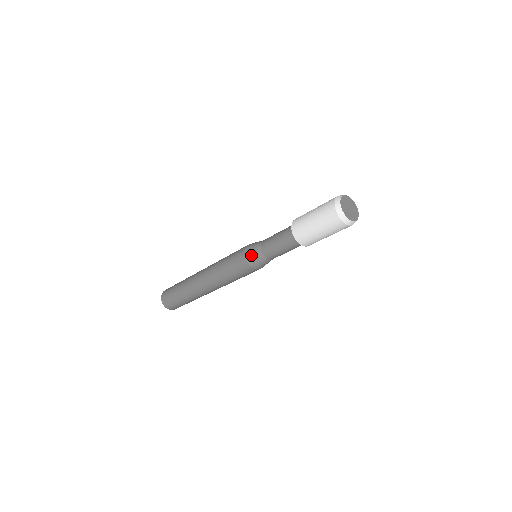
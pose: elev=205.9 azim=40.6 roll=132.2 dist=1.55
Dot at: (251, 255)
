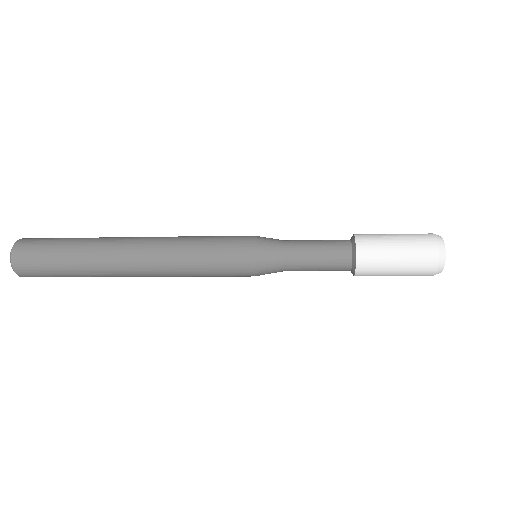
Dot at: (264, 265)
